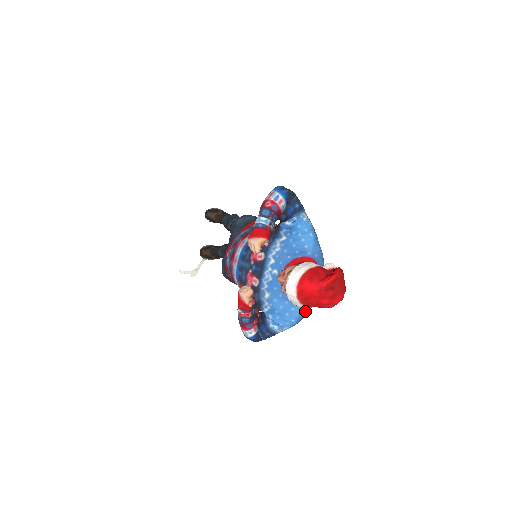
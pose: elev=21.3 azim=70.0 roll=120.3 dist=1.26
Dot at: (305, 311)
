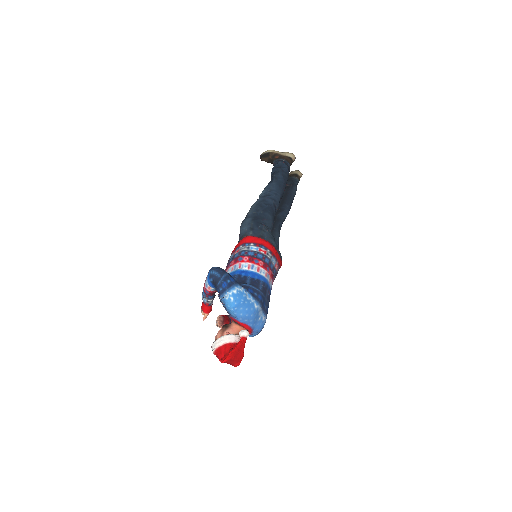
Dot at: (253, 335)
